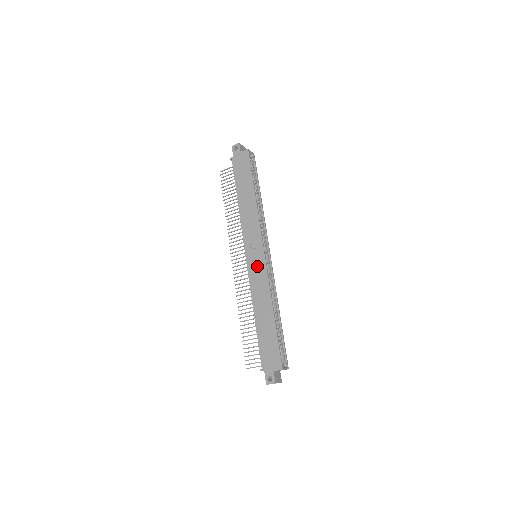
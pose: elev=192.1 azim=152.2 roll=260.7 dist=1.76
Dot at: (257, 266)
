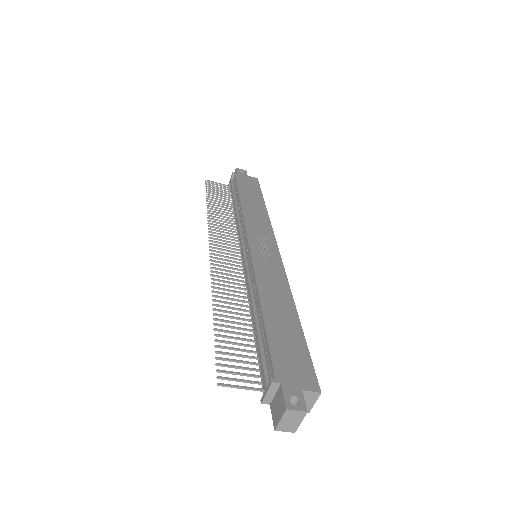
Dot at: (268, 258)
